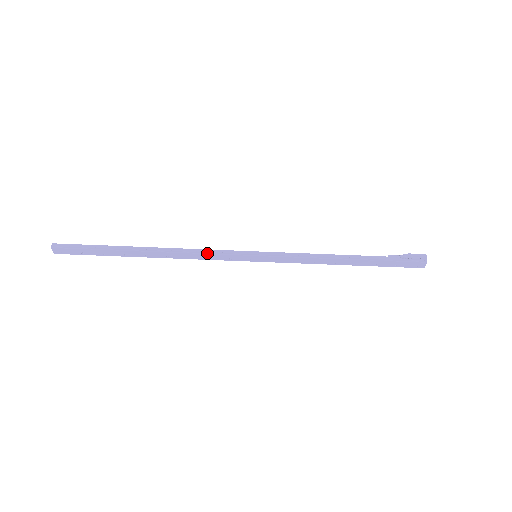
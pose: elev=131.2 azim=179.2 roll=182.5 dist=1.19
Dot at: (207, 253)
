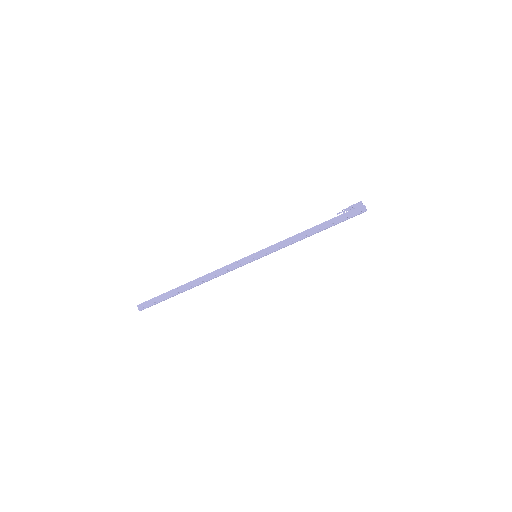
Dot at: (225, 267)
